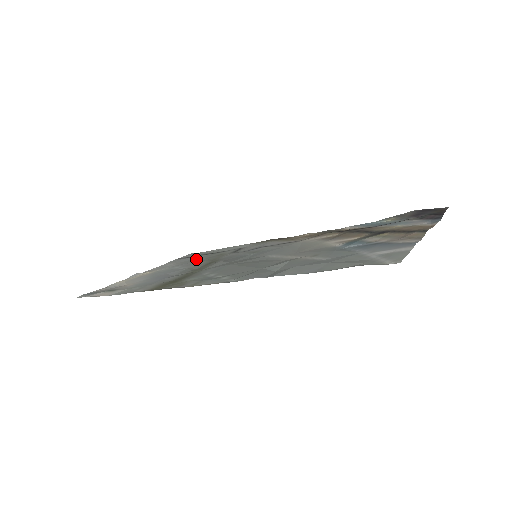
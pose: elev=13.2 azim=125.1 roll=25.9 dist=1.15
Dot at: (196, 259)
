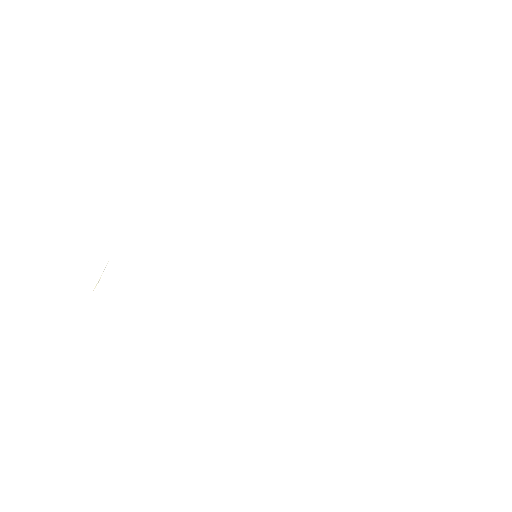
Dot at: occluded
